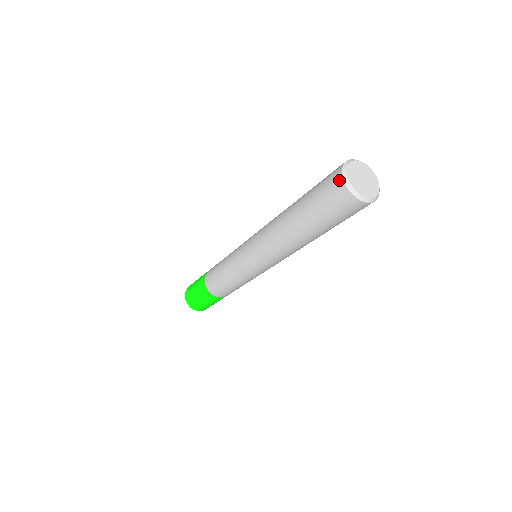
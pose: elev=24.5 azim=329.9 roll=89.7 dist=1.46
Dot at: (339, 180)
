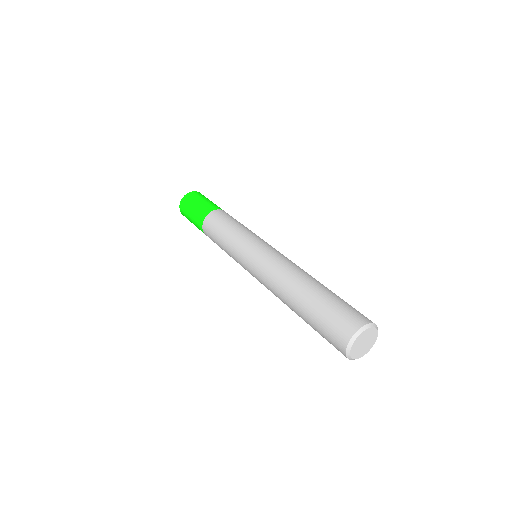
Dot at: (343, 354)
